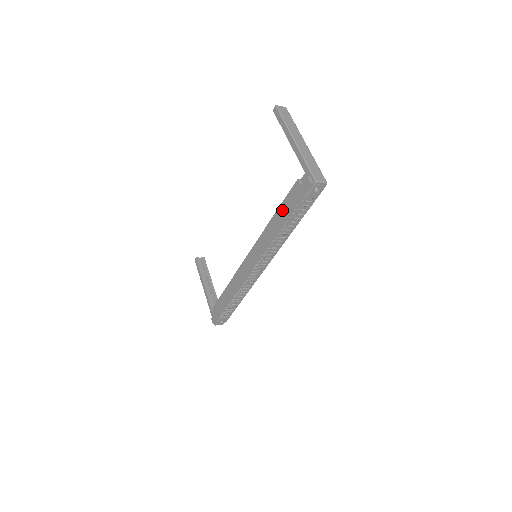
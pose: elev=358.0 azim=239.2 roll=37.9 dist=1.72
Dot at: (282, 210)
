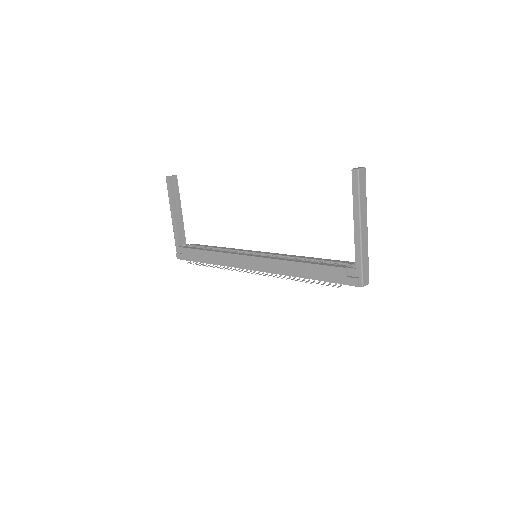
Dot at: (312, 270)
